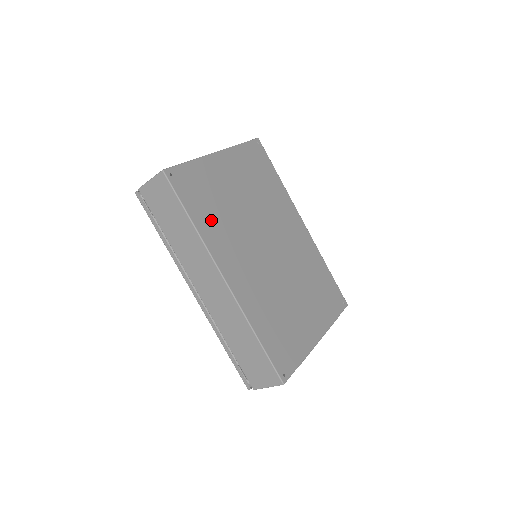
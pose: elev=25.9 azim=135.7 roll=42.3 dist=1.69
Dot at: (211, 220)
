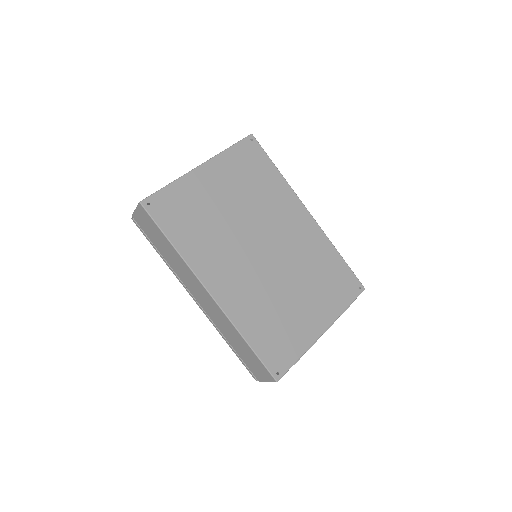
Dot at: (194, 238)
